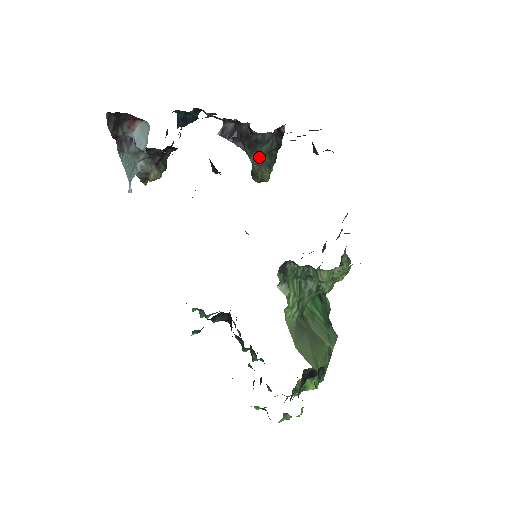
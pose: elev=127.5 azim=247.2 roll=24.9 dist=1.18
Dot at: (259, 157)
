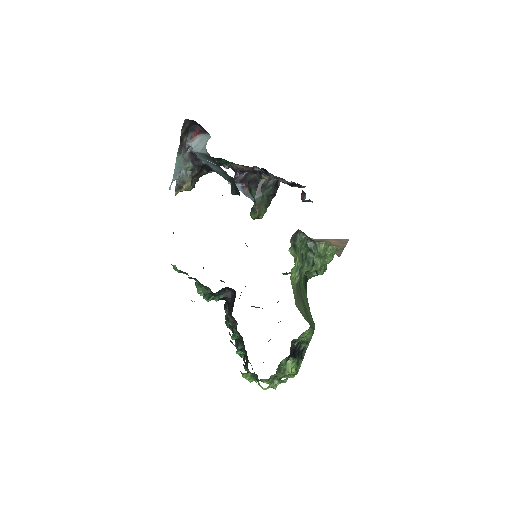
Dot at: (261, 197)
